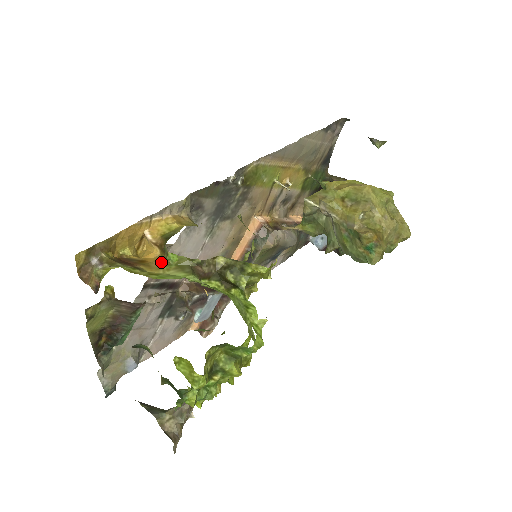
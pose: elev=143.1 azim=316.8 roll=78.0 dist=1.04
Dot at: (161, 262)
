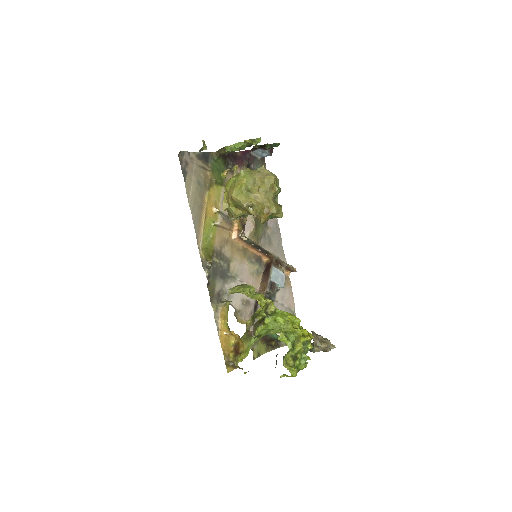
Dot at: (241, 340)
